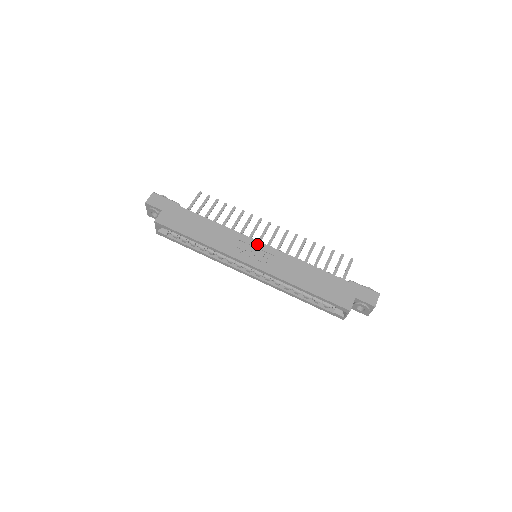
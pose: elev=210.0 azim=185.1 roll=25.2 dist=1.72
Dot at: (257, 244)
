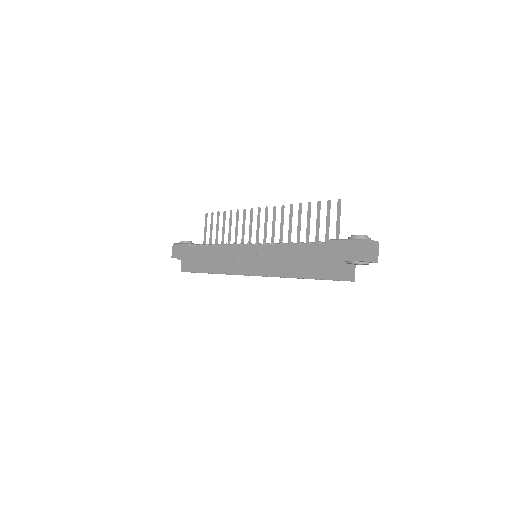
Dot at: (244, 249)
